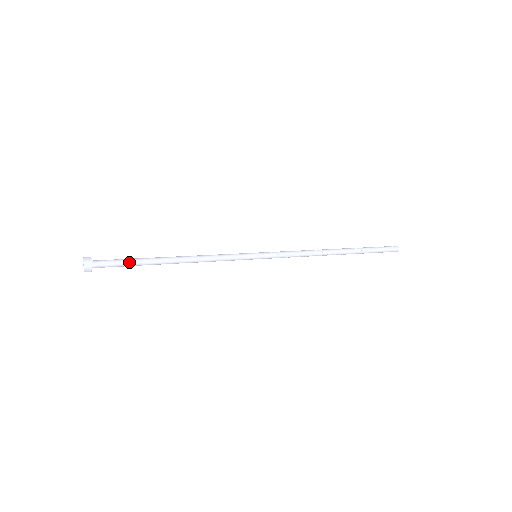
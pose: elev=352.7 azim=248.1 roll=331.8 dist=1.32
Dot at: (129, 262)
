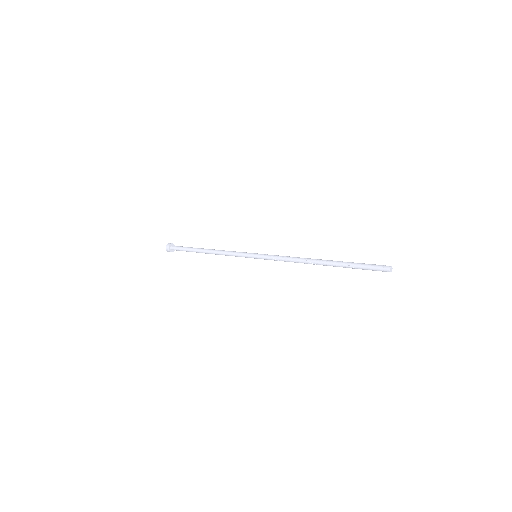
Dot at: (186, 248)
